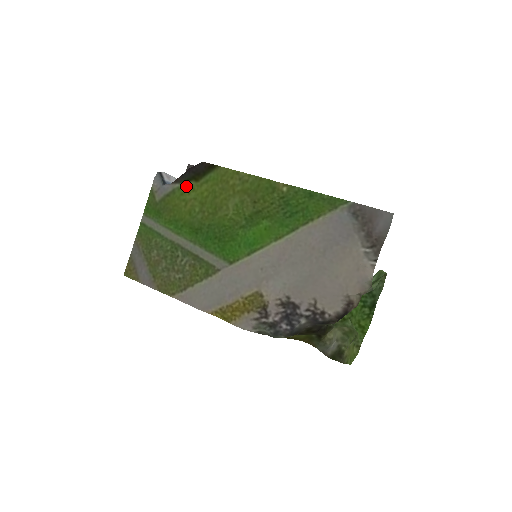
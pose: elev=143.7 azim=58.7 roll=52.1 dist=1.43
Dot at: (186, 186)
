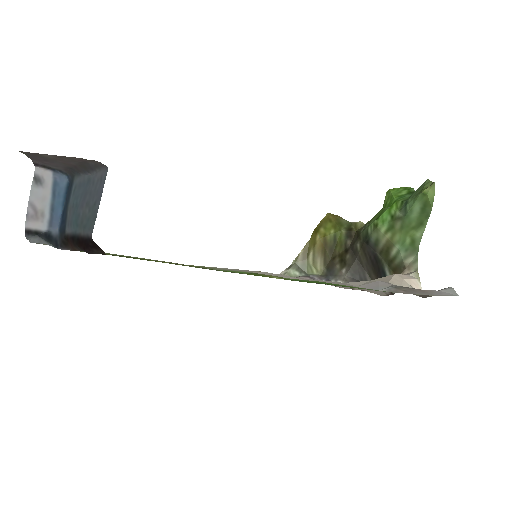
Dot at: occluded
